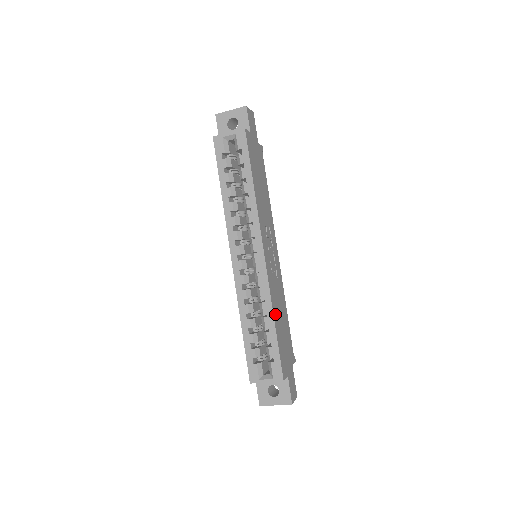
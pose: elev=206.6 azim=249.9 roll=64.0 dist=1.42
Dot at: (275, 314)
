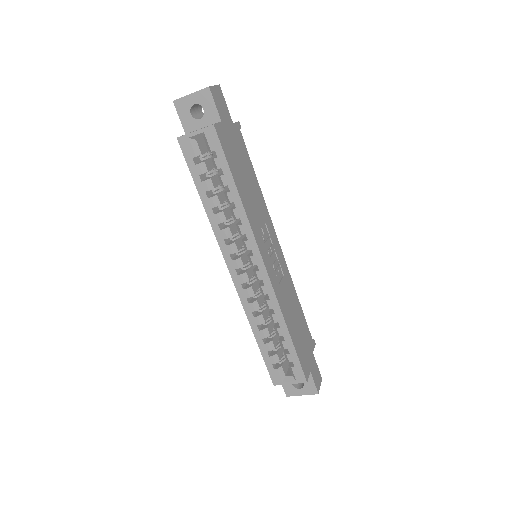
Dot at: (288, 321)
